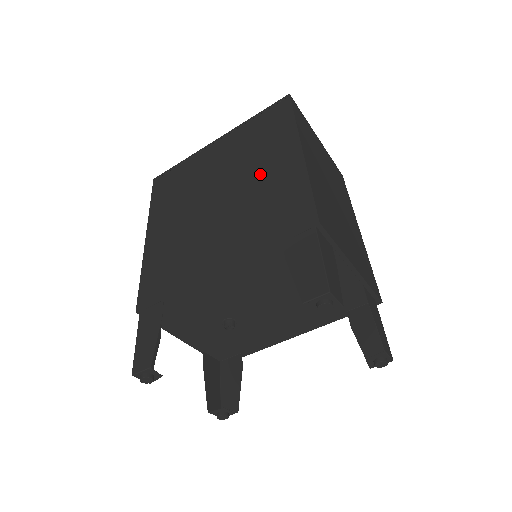
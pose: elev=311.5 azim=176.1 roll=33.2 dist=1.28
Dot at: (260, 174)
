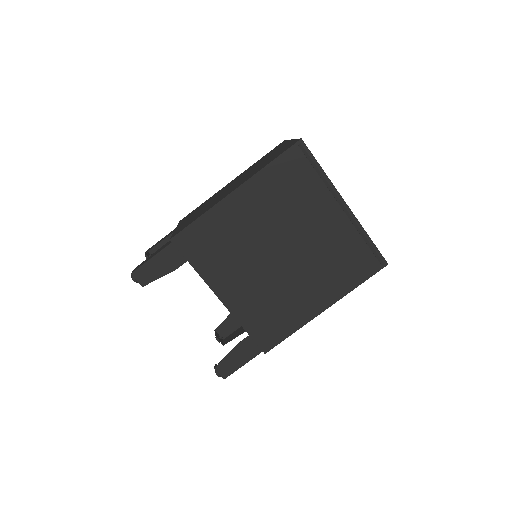
Dot at: (303, 285)
